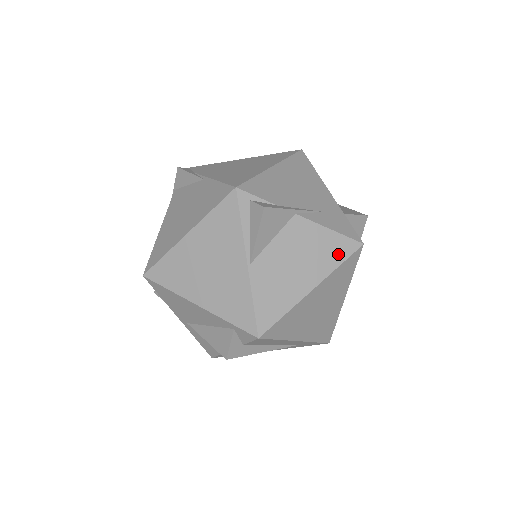
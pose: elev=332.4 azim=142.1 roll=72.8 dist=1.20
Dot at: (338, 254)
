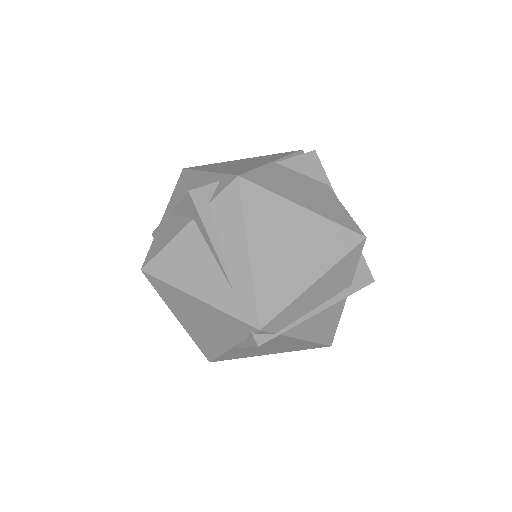
Dot at: (341, 220)
